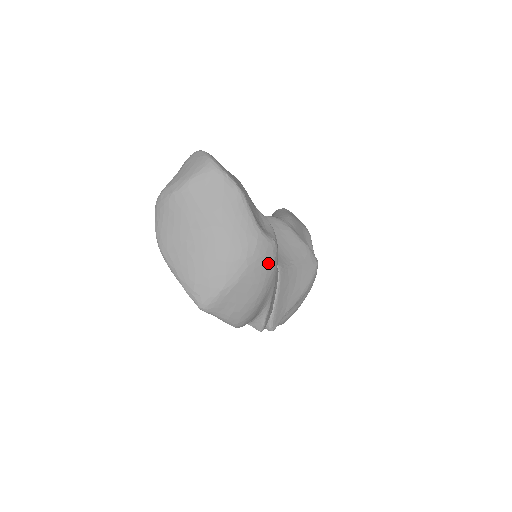
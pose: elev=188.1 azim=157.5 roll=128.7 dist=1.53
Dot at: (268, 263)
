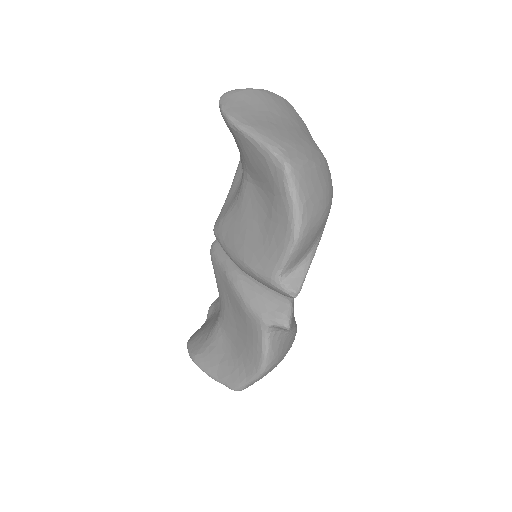
Dot at: occluded
